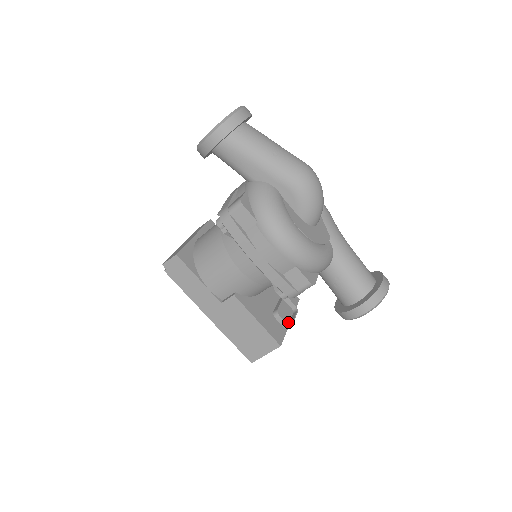
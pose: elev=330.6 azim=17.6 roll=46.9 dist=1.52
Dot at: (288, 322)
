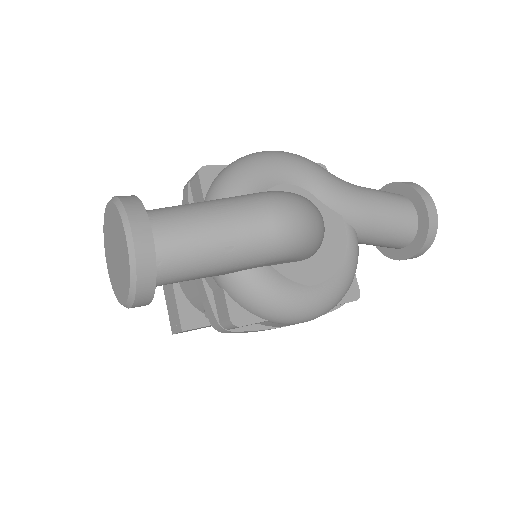
Dot at: occluded
